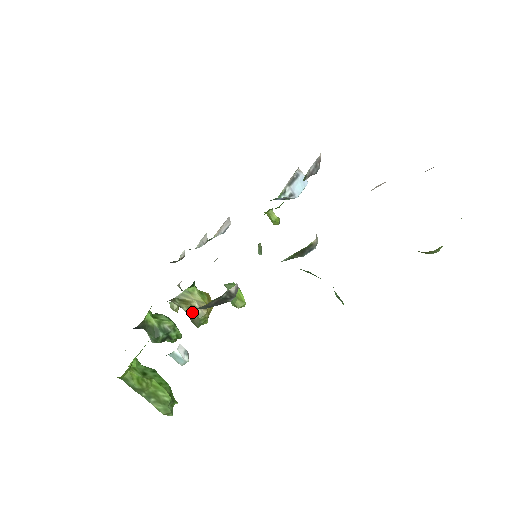
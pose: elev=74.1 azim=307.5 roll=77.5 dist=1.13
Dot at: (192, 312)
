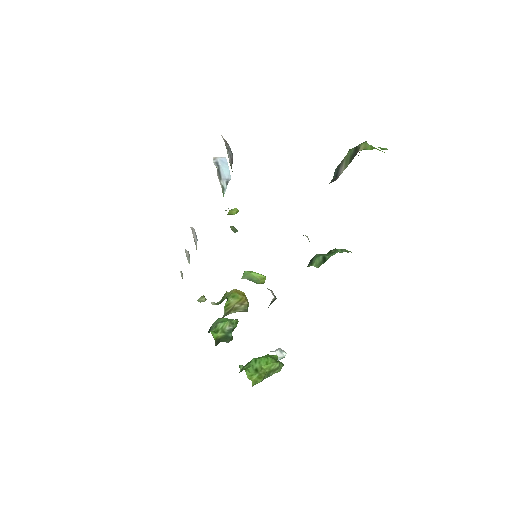
Dot at: (238, 310)
